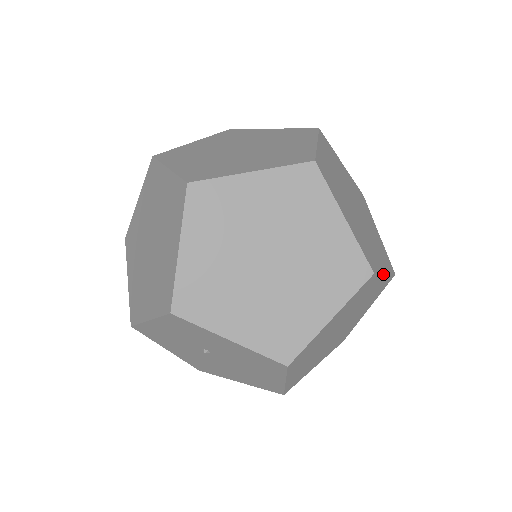
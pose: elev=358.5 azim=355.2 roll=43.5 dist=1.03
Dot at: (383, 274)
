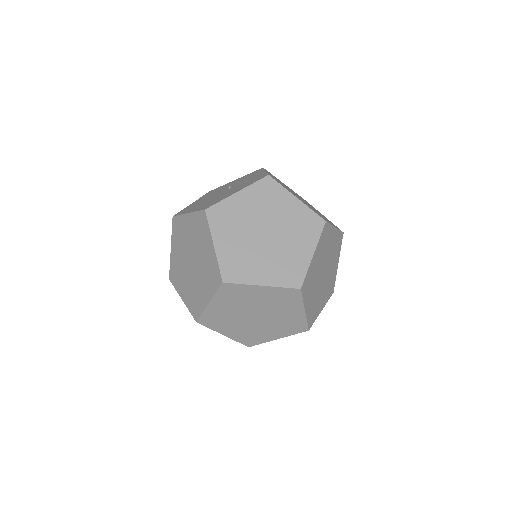
Dot at: (311, 261)
